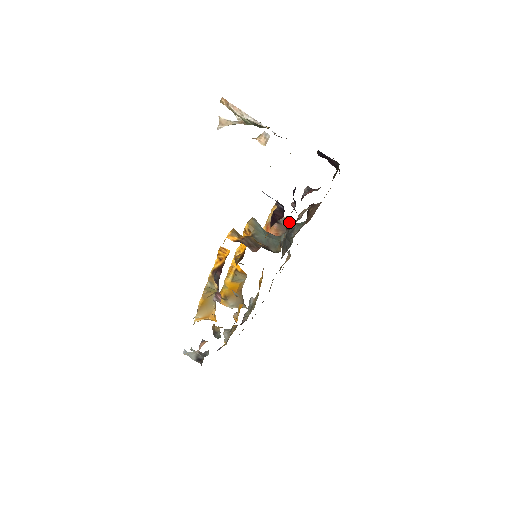
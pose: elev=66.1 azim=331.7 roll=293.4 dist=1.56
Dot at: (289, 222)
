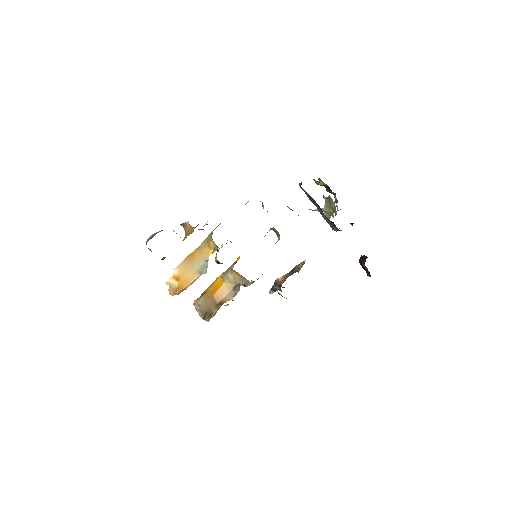
Dot at: occluded
